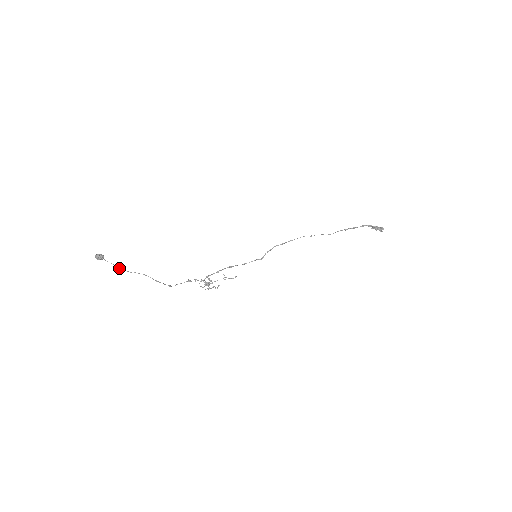
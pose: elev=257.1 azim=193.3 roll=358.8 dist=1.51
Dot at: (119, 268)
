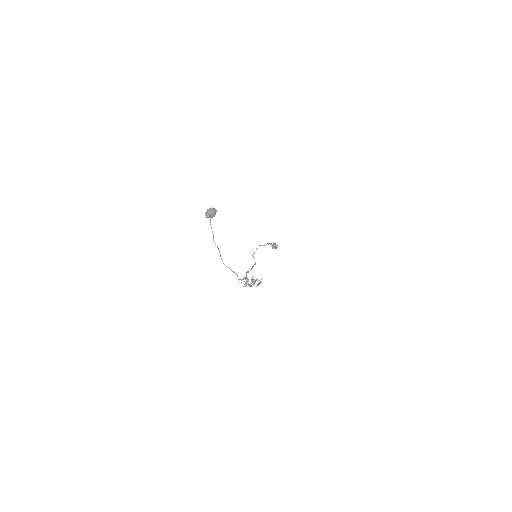
Dot at: (215, 244)
